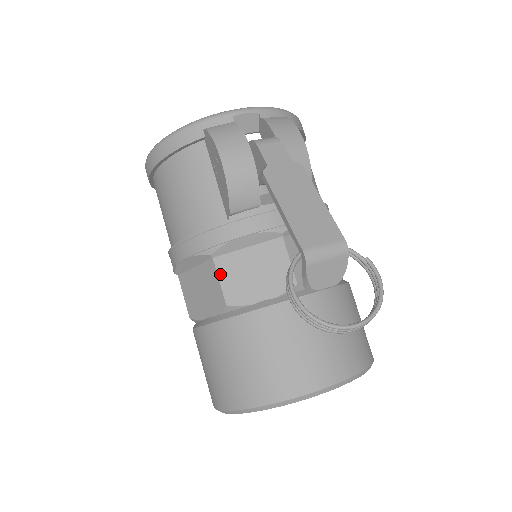
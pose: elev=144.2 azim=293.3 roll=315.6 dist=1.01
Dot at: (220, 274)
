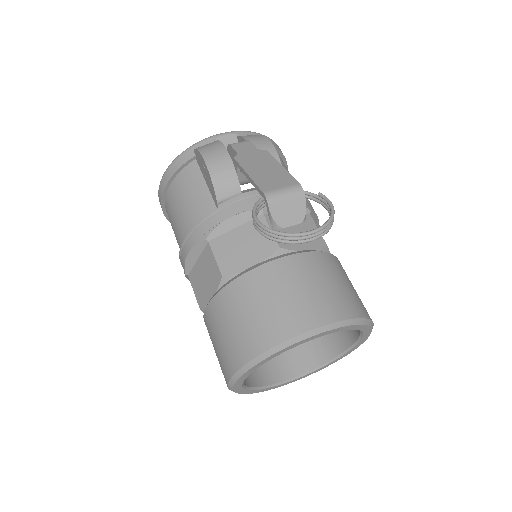
Dot at: (215, 253)
